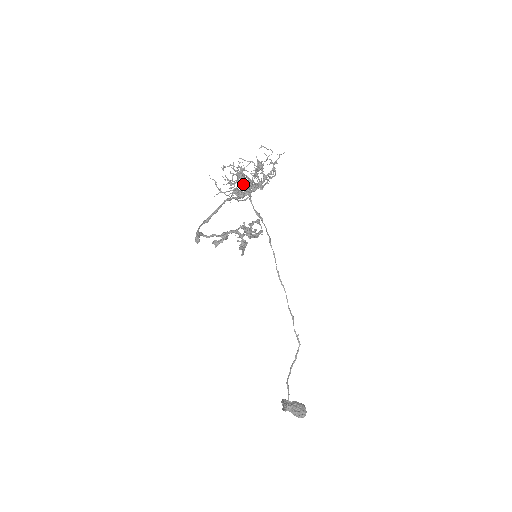
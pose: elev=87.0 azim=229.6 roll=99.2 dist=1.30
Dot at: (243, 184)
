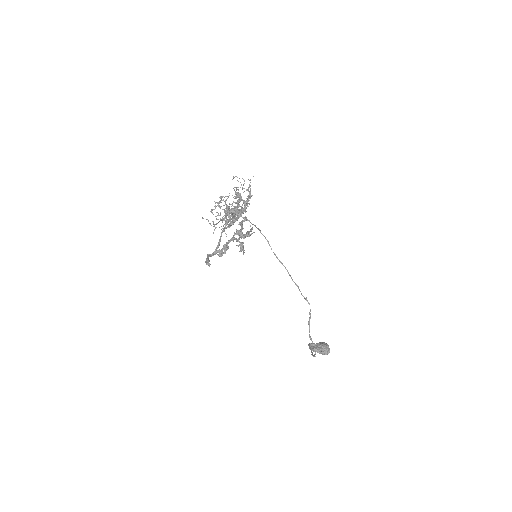
Dot at: occluded
